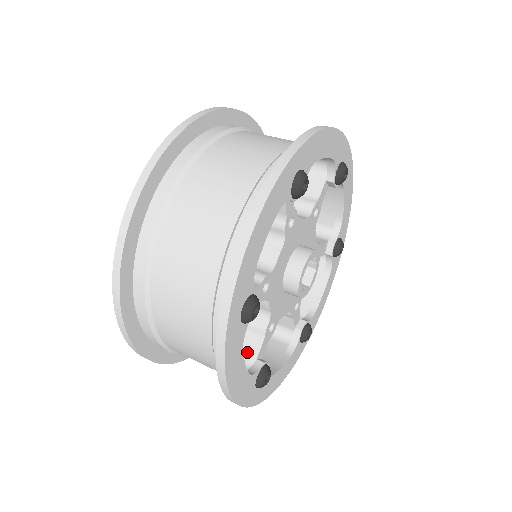
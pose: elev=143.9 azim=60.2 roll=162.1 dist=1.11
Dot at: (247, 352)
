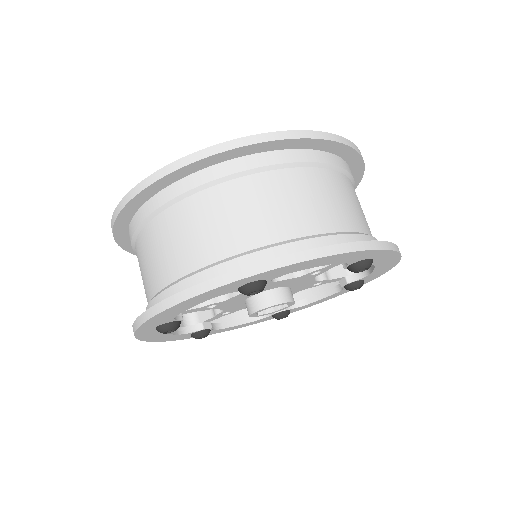
Dot at: (201, 312)
